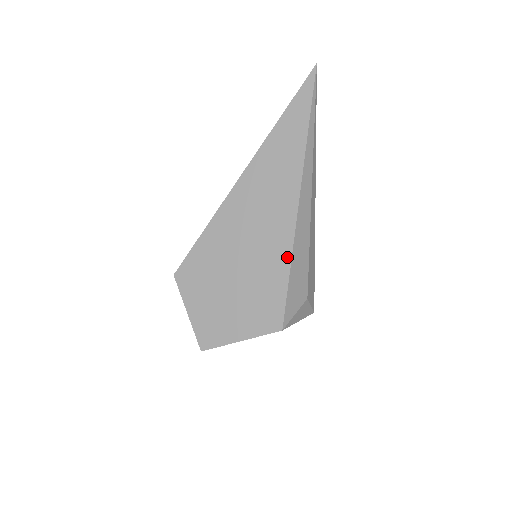
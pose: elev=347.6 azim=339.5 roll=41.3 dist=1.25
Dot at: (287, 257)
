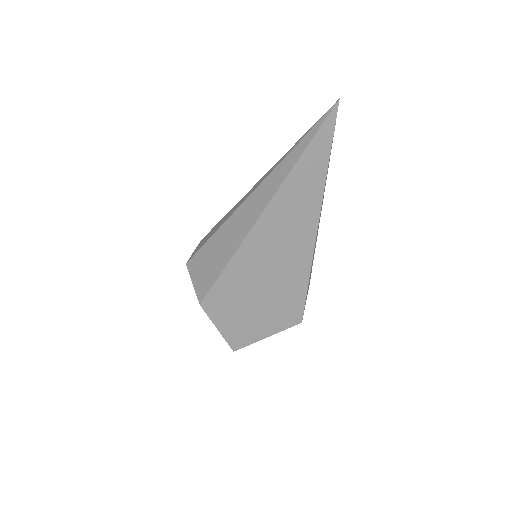
Dot at: (306, 273)
